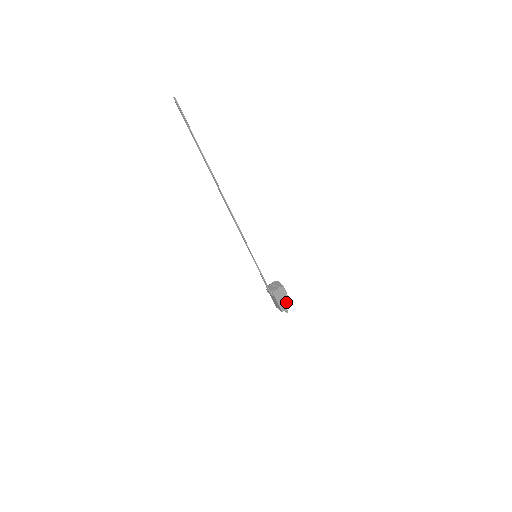
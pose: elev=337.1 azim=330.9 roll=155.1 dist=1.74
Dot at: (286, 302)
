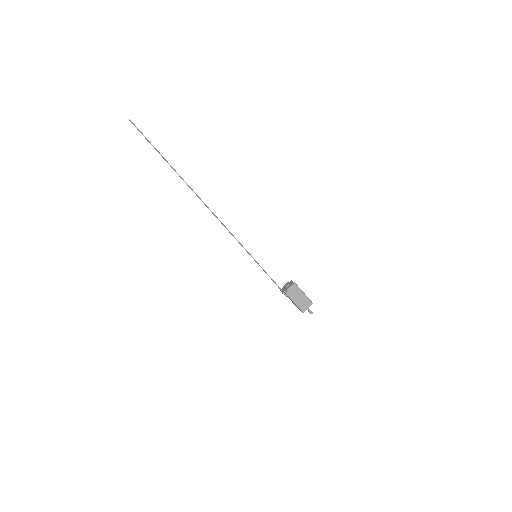
Dot at: (304, 301)
